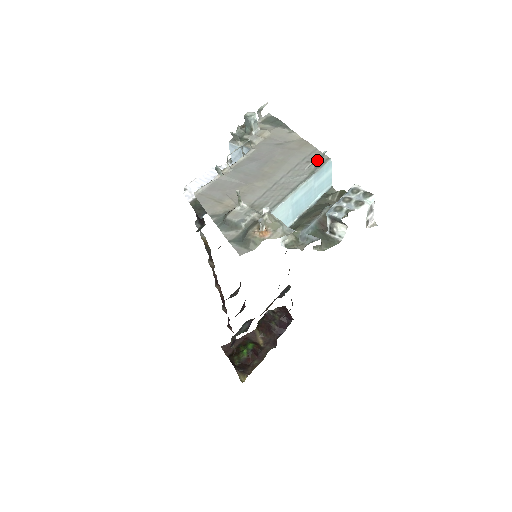
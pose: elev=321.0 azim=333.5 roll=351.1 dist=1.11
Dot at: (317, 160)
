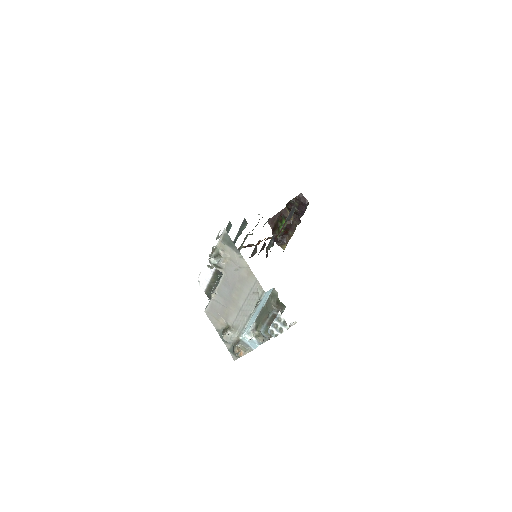
Dot at: (256, 305)
